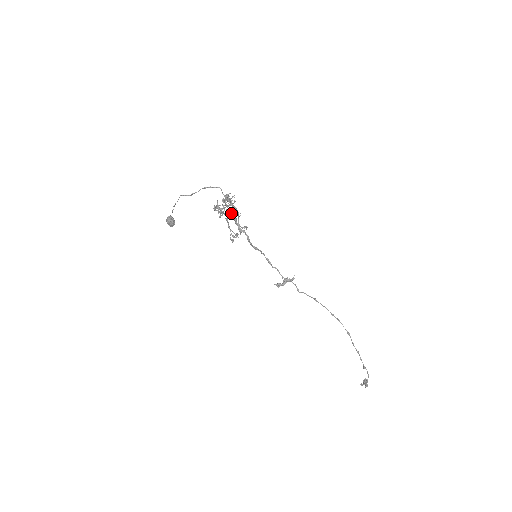
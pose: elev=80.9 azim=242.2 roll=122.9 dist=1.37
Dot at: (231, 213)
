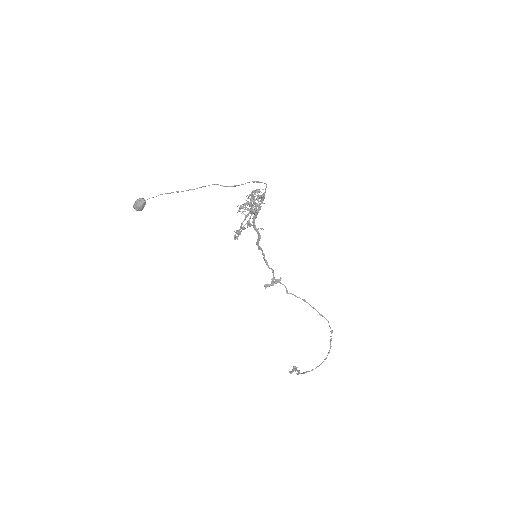
Dot at: (257, 211)
